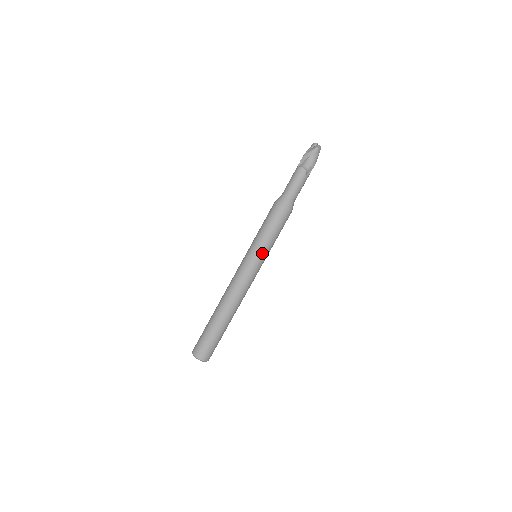
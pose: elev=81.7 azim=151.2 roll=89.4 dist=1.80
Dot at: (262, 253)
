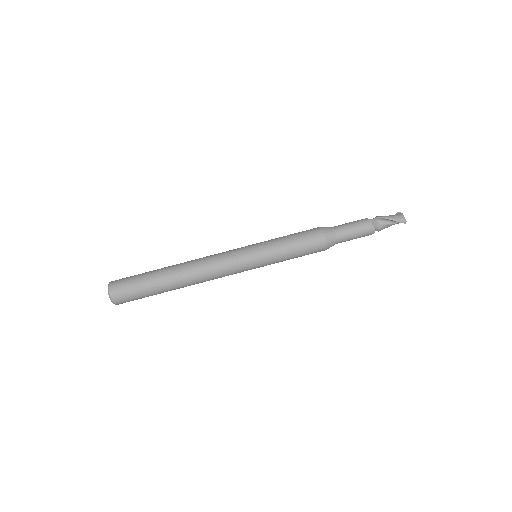
Dot at: occluded
